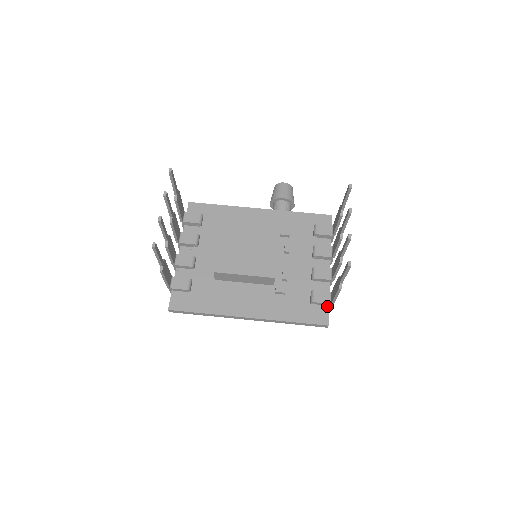
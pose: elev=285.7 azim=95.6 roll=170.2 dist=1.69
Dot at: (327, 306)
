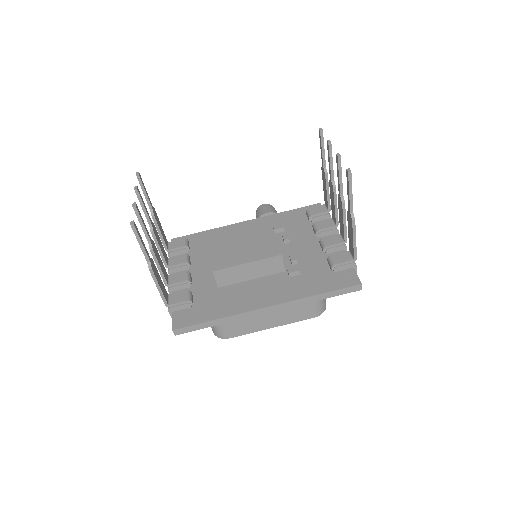
Dot at: (351, 269)
